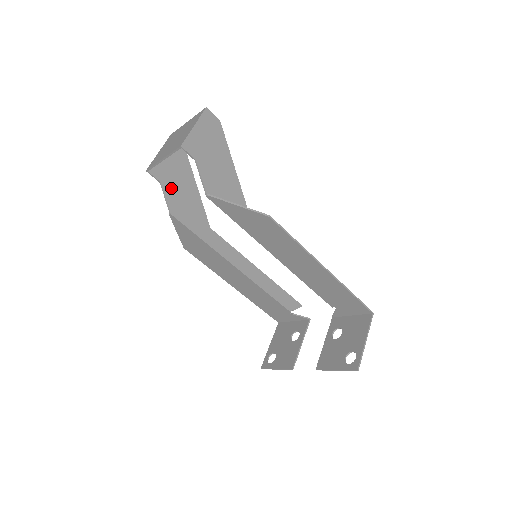
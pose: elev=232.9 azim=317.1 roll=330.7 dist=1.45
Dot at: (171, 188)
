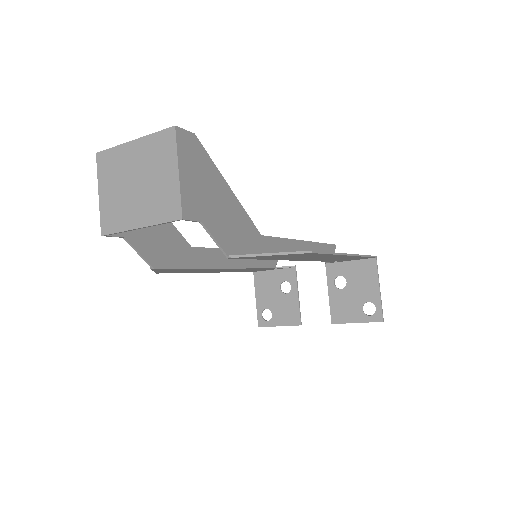
Dot at: (137, 234)
